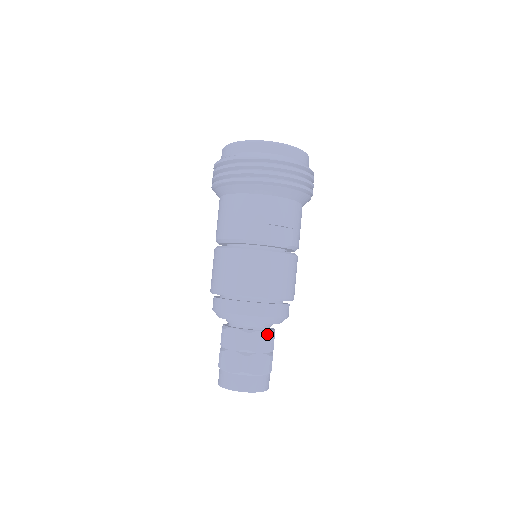
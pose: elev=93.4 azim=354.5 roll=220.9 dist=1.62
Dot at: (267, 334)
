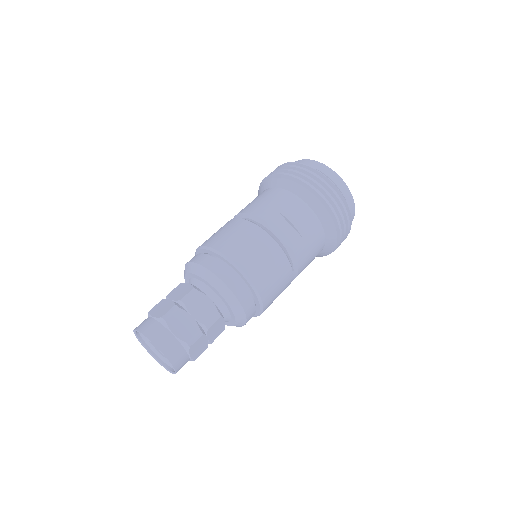
Dot at: (213, 307)
